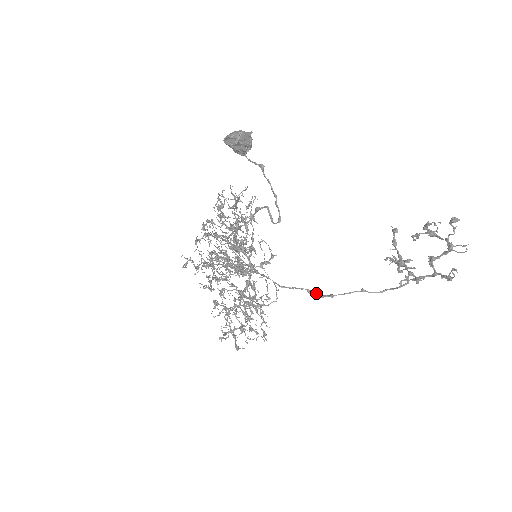
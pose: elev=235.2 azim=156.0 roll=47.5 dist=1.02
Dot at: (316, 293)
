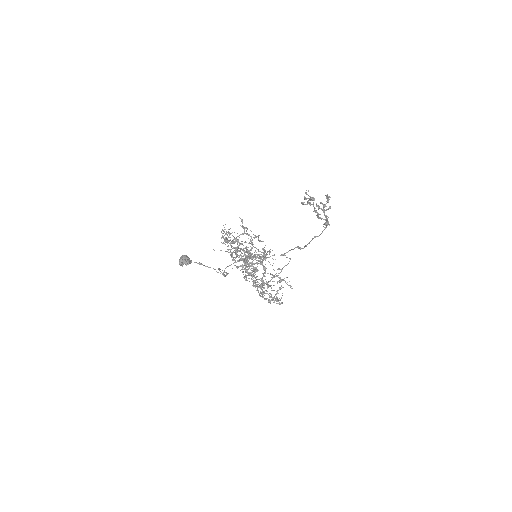
Dot at: (300, 248)
